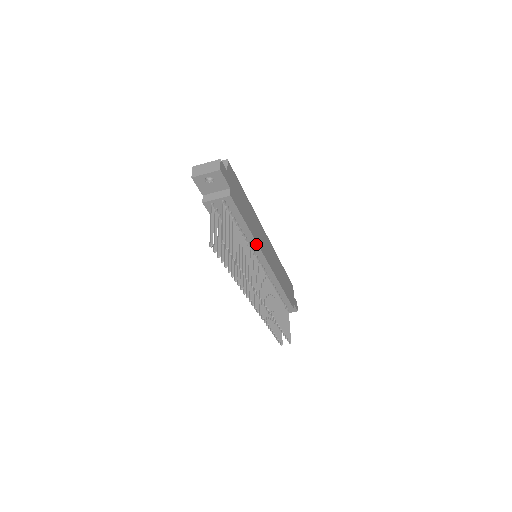
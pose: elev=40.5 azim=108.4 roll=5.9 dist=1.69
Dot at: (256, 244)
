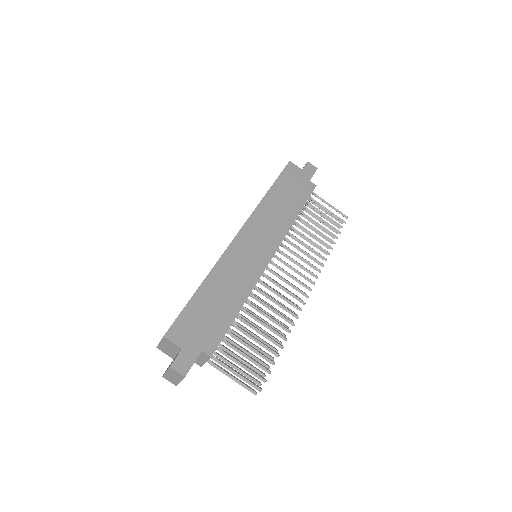
Dot at: (254, 286)
